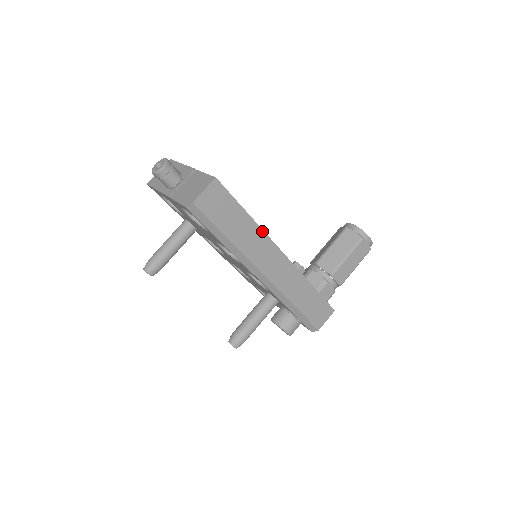
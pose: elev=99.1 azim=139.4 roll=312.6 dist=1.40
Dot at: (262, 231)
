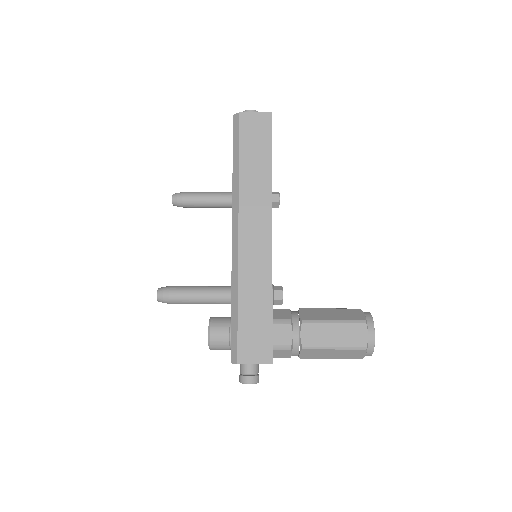
Dot at: (271, 191)
